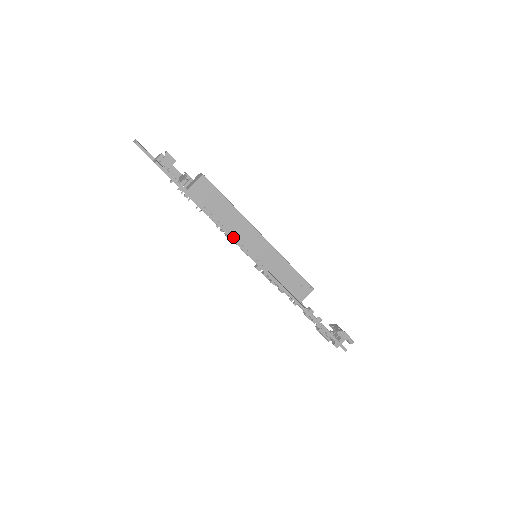
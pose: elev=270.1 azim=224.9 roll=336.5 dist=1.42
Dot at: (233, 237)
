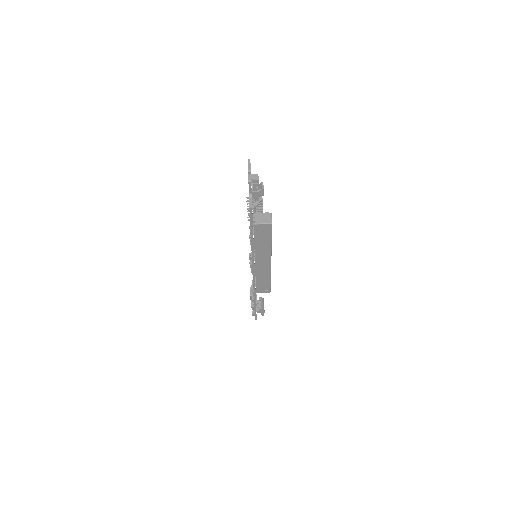
Dot at: occluded
